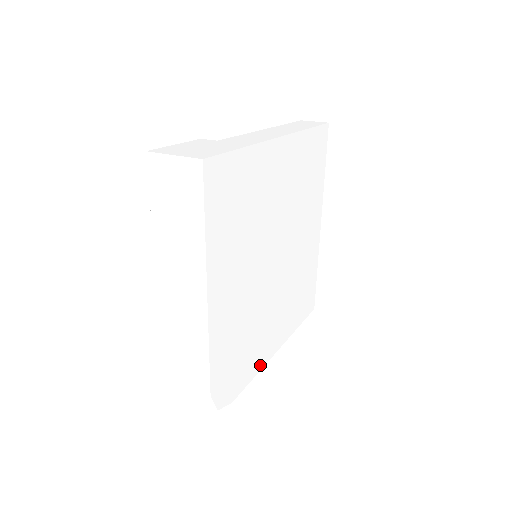
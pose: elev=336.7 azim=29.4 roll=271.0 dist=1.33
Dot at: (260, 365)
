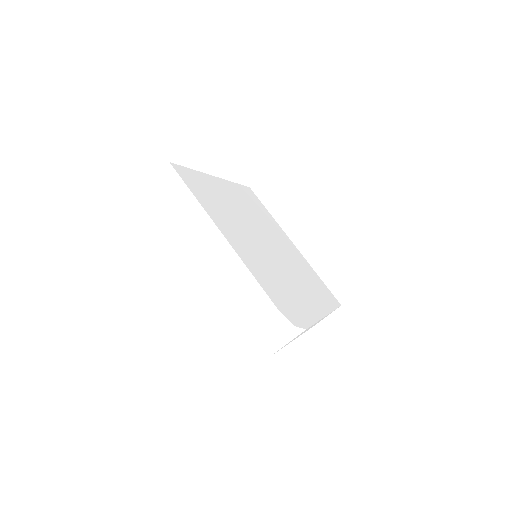
Dot at: (314, 317)
